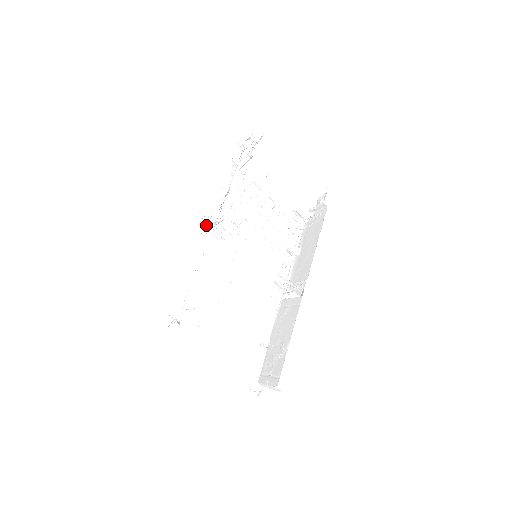
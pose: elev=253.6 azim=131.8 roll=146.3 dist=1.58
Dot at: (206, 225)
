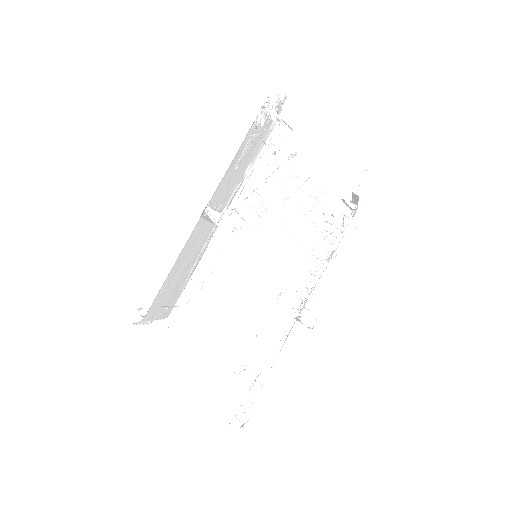
Dot at: (212, 212)
